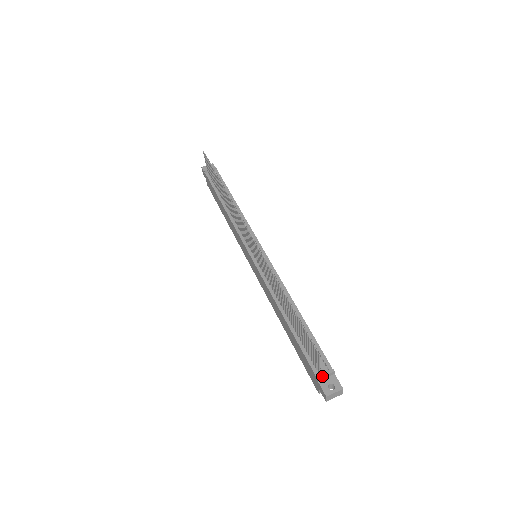
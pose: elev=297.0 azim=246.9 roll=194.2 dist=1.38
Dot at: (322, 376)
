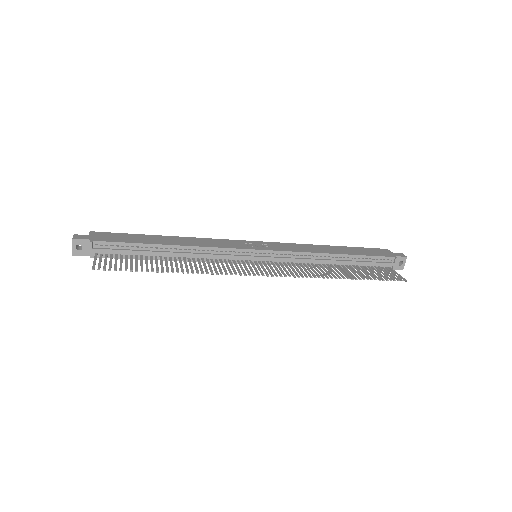
Dot at: (394, 268)
